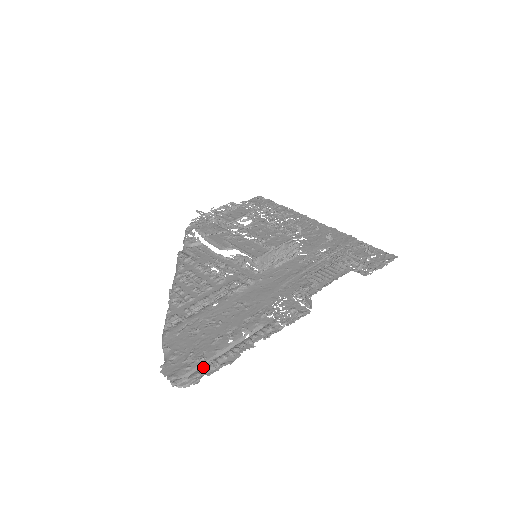
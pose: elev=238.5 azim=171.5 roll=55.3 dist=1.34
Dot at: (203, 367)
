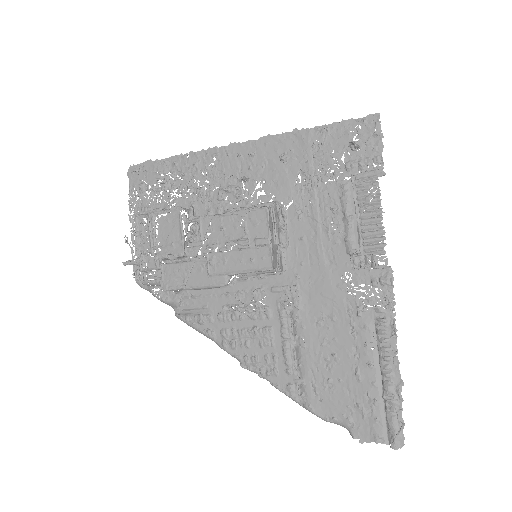
Dot at: (388, 409)
